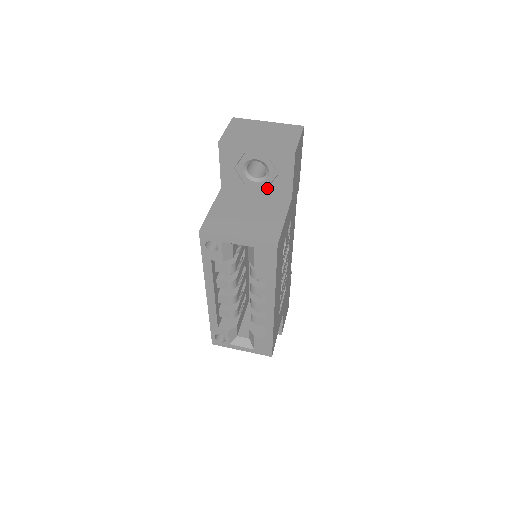
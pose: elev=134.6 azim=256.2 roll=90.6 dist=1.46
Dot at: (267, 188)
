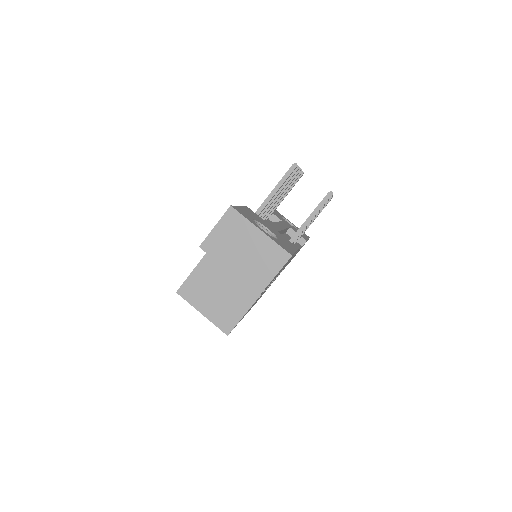
Dot at: occluded
